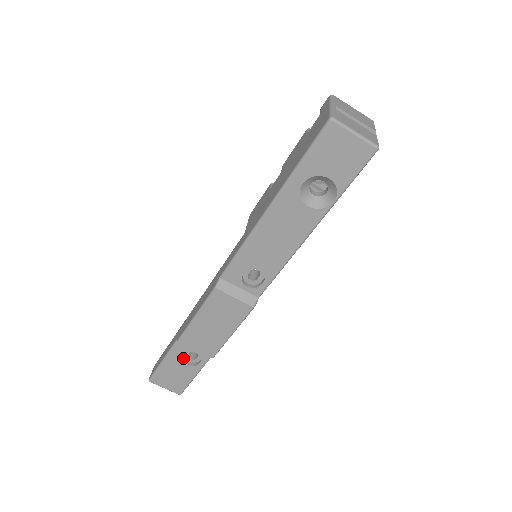
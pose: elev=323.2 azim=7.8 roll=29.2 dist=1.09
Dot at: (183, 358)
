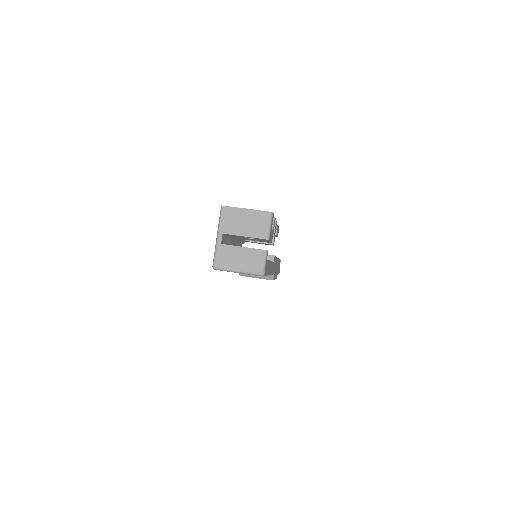
Dot at: occluded
